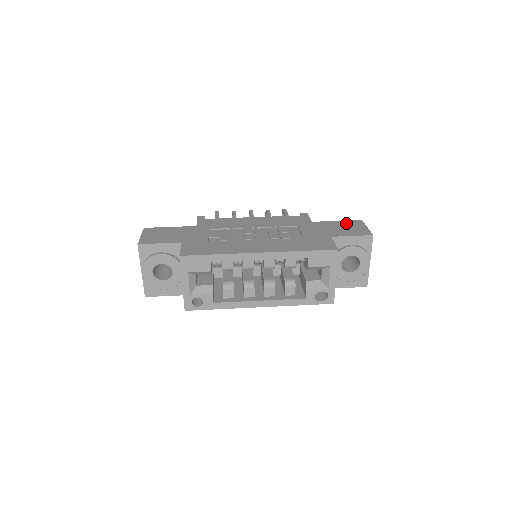
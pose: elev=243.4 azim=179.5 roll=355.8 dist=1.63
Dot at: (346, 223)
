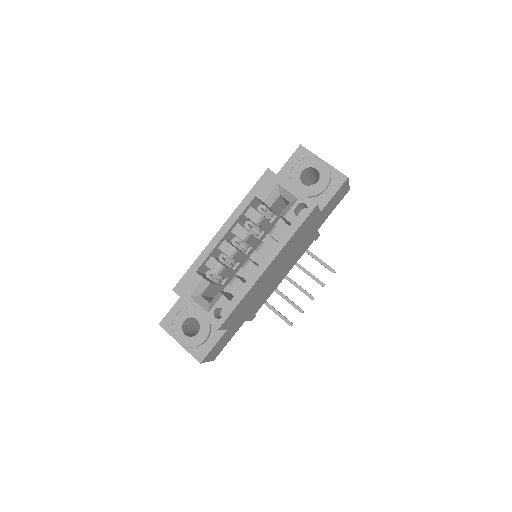
Dot at: occluded
